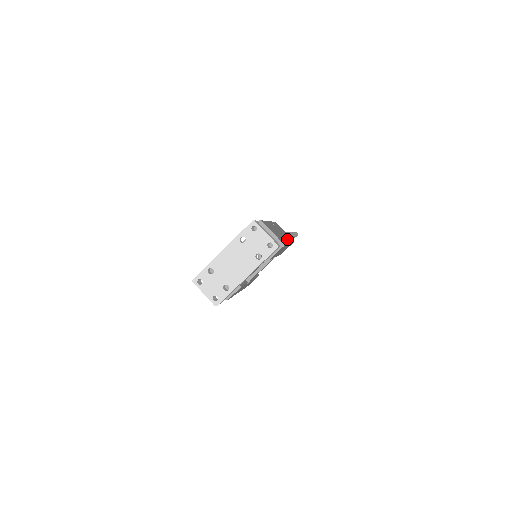
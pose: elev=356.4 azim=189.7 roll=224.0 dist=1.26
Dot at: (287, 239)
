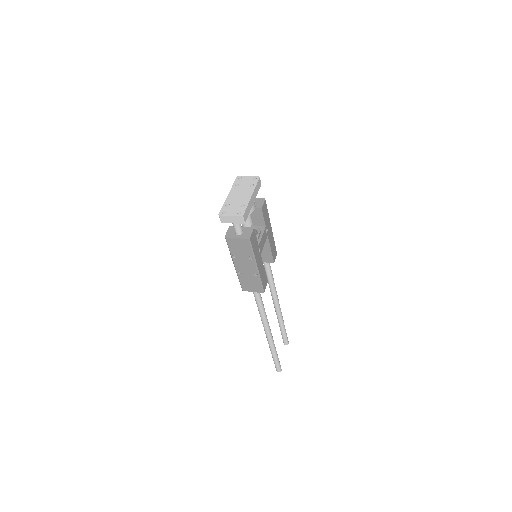
Dot at: occluded
